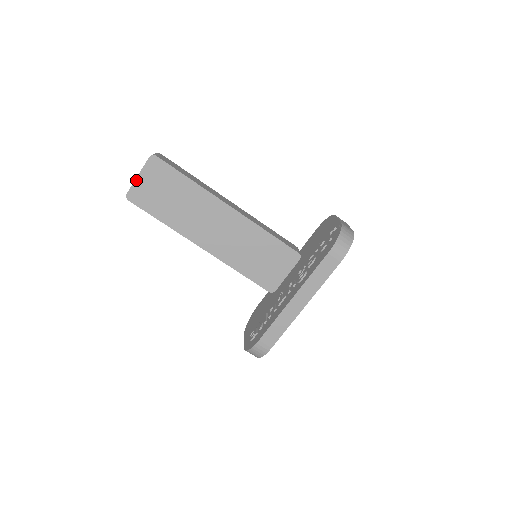
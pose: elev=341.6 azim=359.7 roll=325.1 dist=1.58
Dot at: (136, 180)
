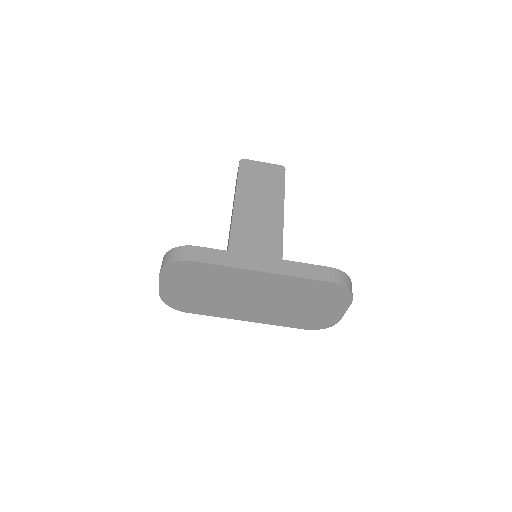
Dot at: (259, 162)
